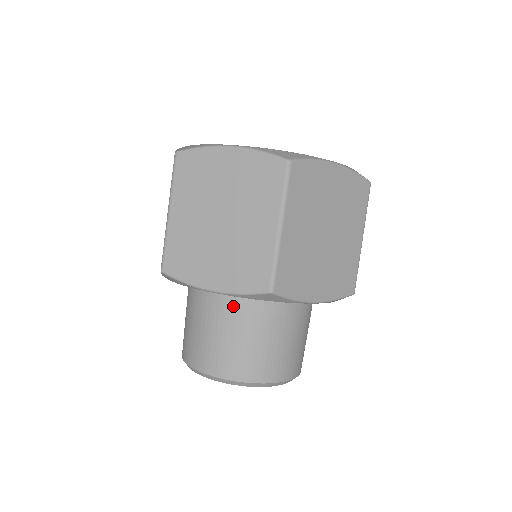
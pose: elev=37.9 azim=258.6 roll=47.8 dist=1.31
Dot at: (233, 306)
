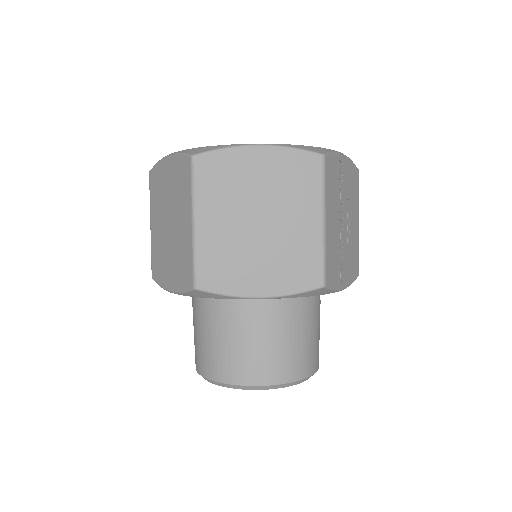
Dot at: (203, 306)
